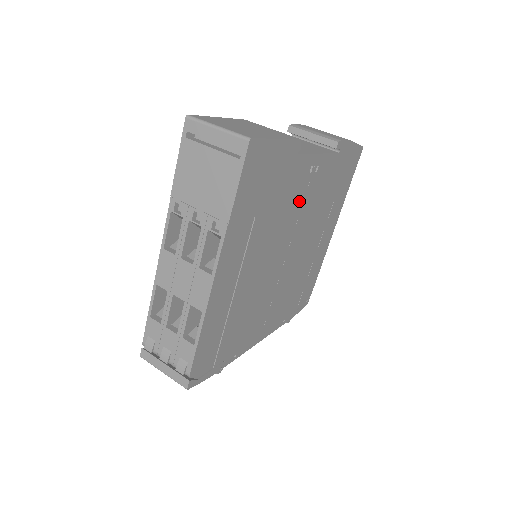
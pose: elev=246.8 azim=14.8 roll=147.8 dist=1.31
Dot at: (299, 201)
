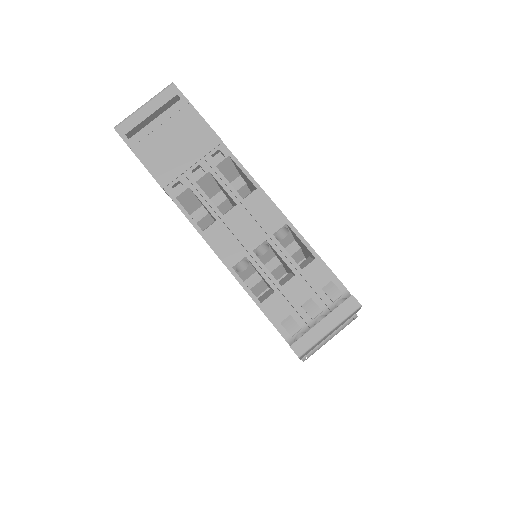
Dot at: occluded
